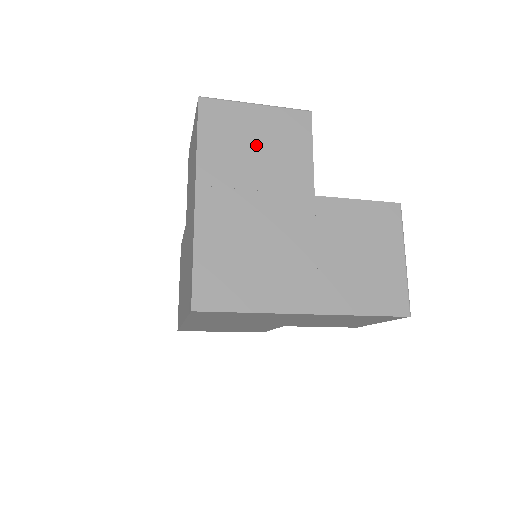
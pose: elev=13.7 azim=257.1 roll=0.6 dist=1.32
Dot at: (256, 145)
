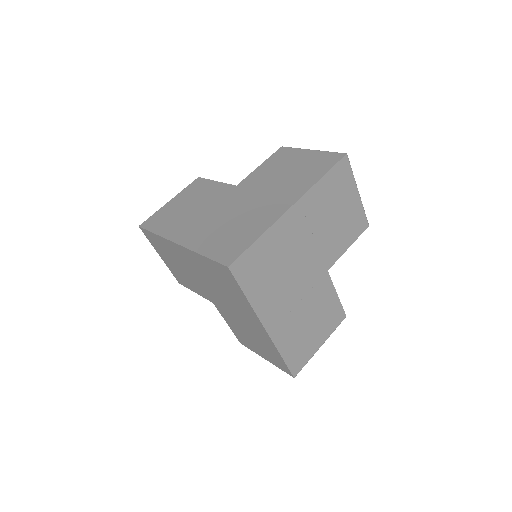
Dot at: (337, 213)
